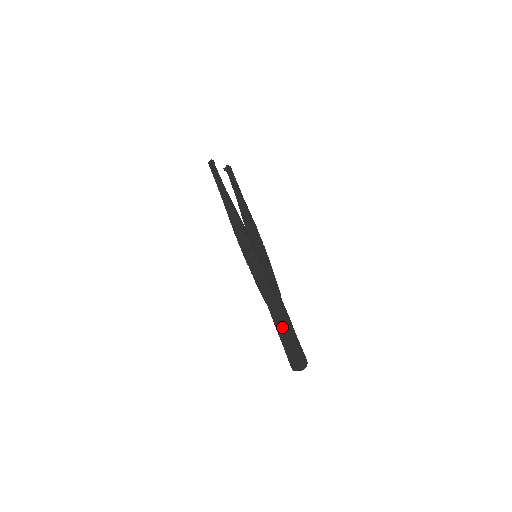
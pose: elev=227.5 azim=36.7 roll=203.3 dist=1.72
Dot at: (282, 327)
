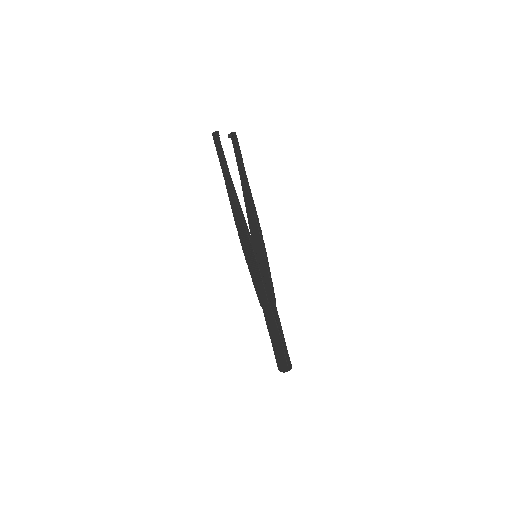
Dot at: (274, 333)
